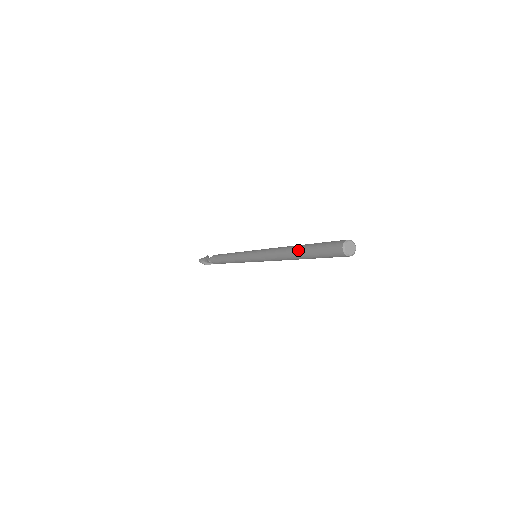
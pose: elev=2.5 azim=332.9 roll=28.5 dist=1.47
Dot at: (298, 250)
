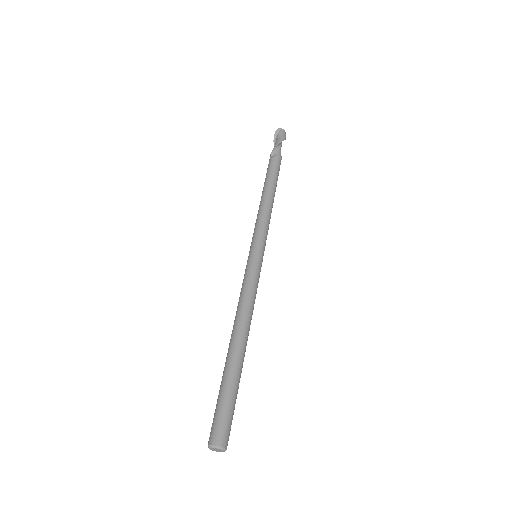
Dot at: (229, 356)
